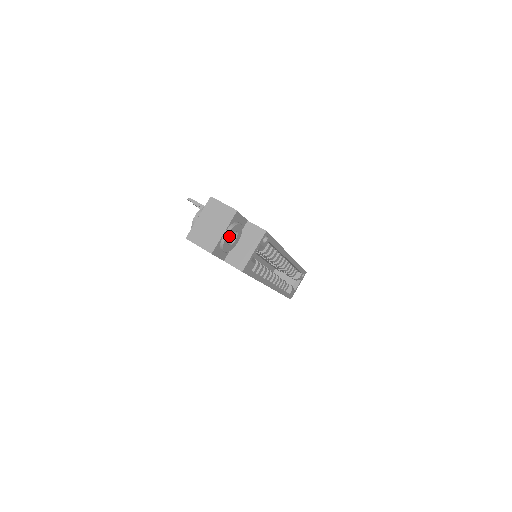
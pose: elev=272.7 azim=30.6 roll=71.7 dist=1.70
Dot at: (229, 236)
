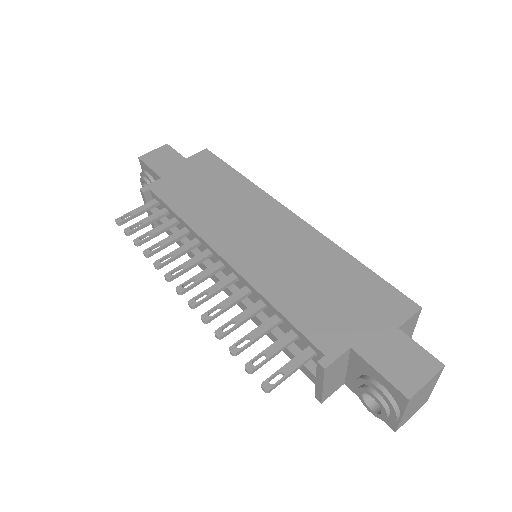
Dot at: occluded
